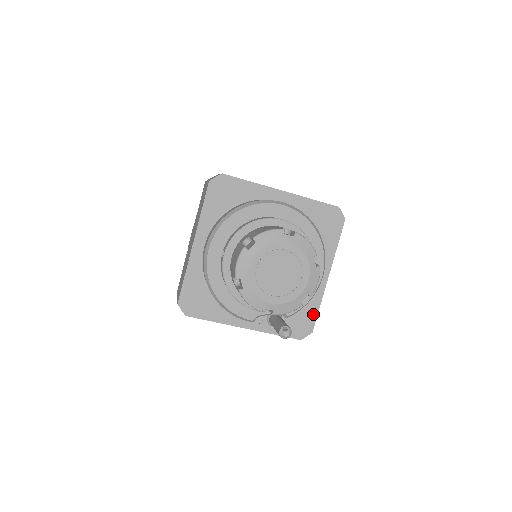
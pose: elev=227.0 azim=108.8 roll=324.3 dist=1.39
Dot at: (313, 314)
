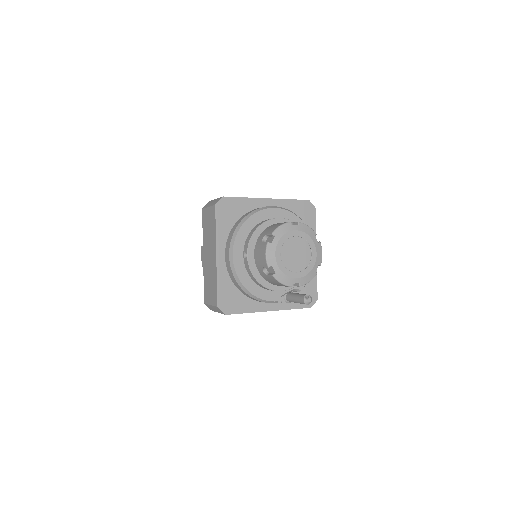
Dot at: (314, 285)
